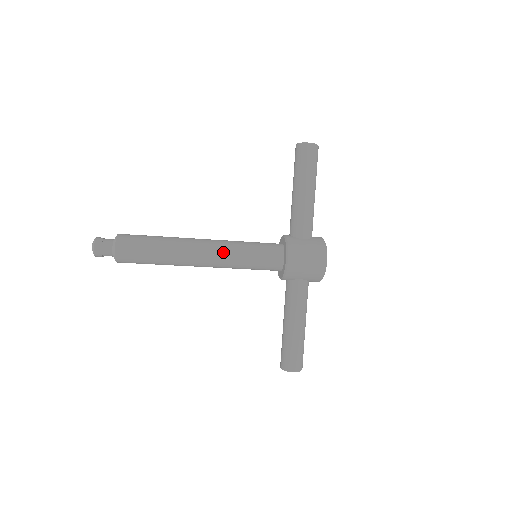
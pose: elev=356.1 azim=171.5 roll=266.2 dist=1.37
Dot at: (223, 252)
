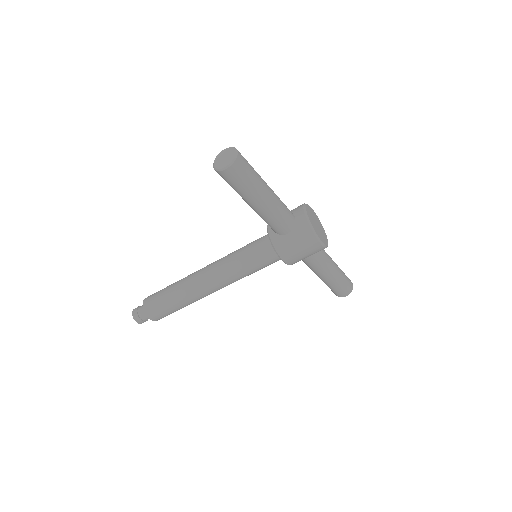
Dot at: (227, 280)
